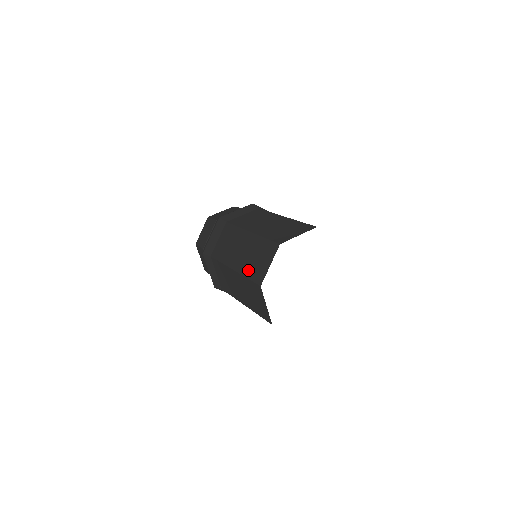
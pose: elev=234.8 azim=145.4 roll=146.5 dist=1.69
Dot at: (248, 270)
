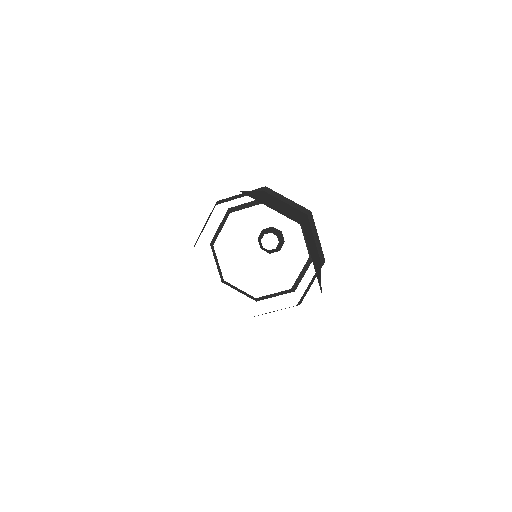
Dot at: occluded
